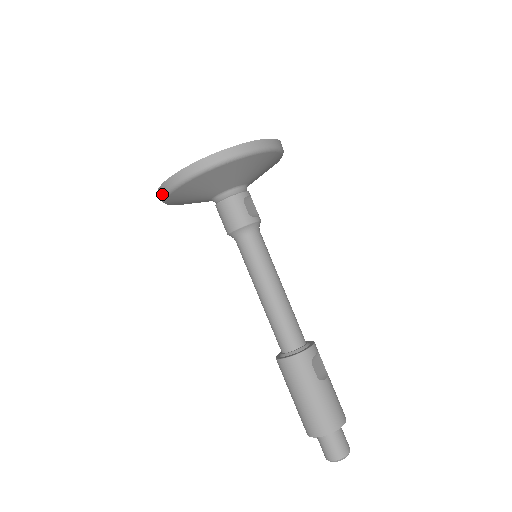
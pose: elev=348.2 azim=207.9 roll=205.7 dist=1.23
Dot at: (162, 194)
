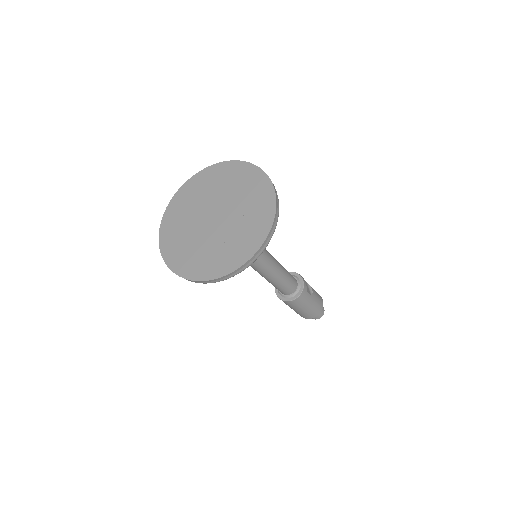
Dot at: occluded
